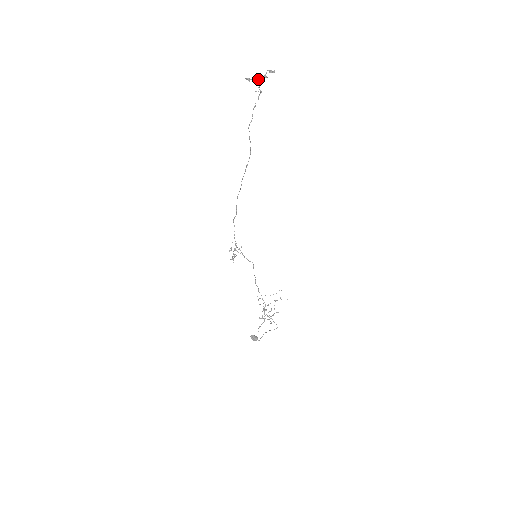
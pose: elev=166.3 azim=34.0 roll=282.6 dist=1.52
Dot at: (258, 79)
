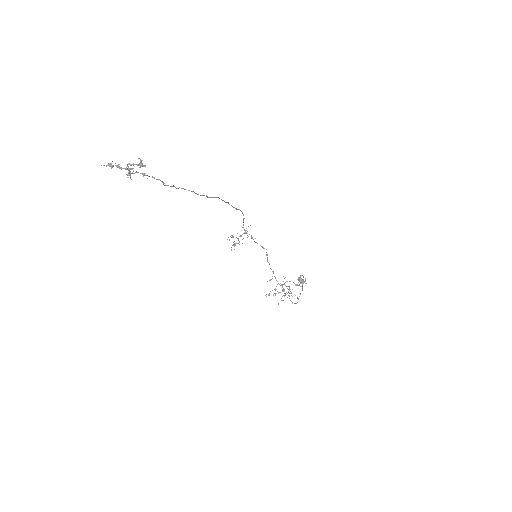
Dot at: (122, 168)
